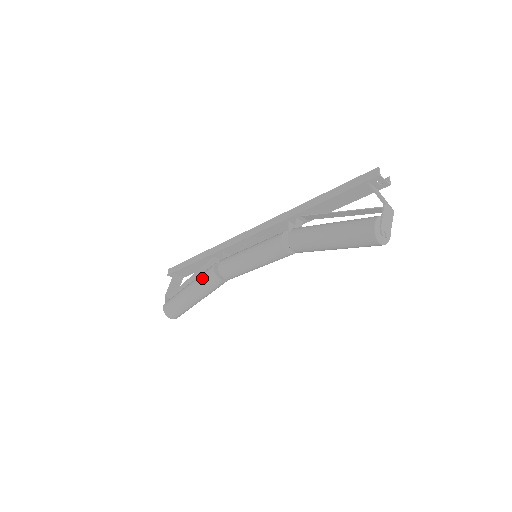
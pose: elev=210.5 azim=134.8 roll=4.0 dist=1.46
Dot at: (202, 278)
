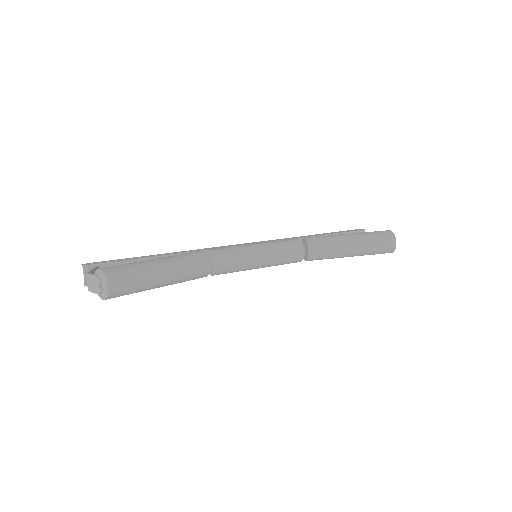
Dot at: (185, 254)
